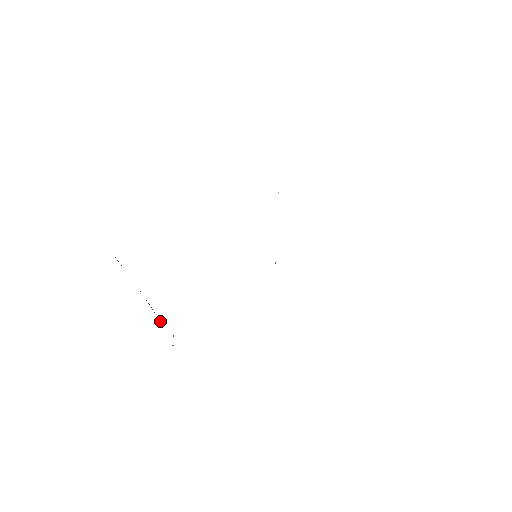
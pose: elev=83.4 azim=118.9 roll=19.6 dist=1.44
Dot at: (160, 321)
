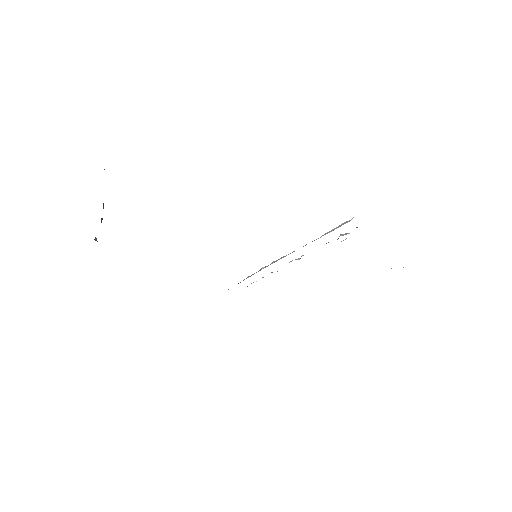
Dot at: (101, 220)
